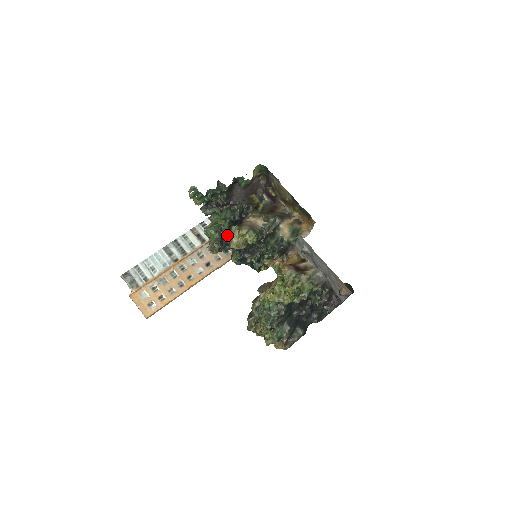
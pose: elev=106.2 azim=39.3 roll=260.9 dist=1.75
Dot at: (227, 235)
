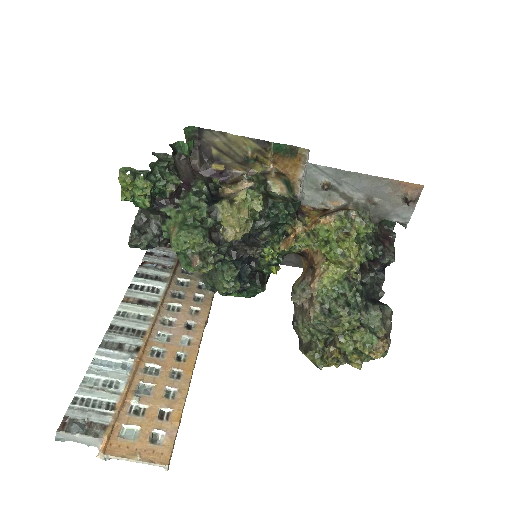
Dot at: (212, 229)
